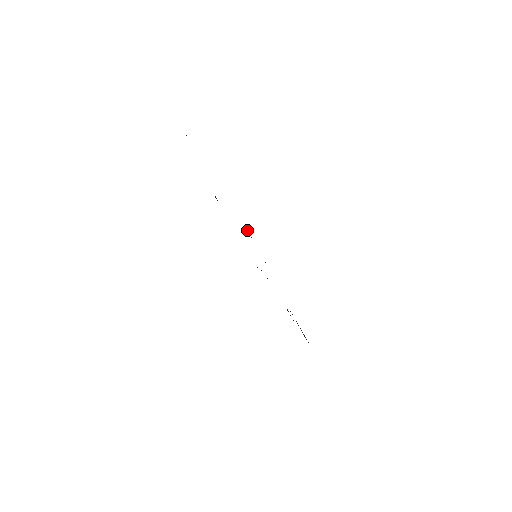
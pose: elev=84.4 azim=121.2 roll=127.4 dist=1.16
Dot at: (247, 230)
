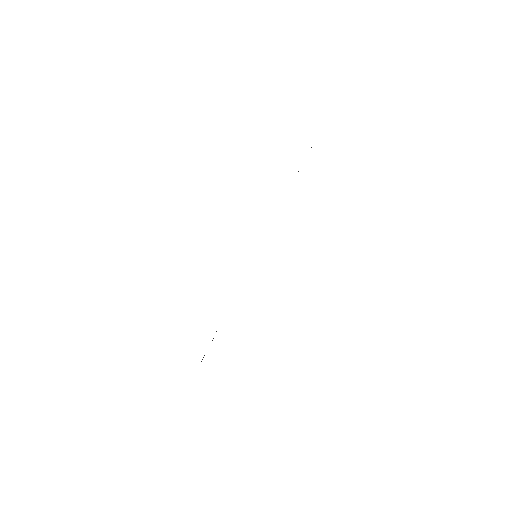
Dot at: occluded
